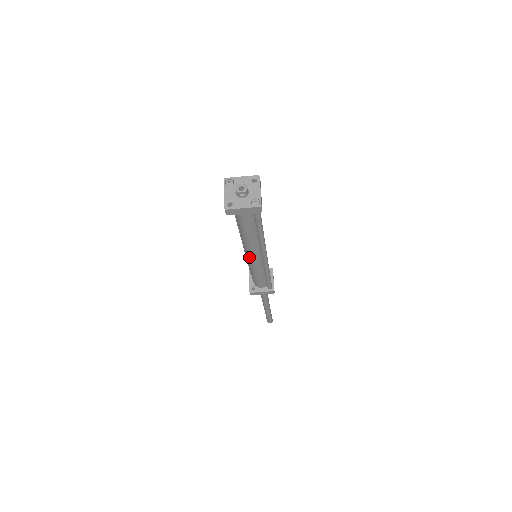
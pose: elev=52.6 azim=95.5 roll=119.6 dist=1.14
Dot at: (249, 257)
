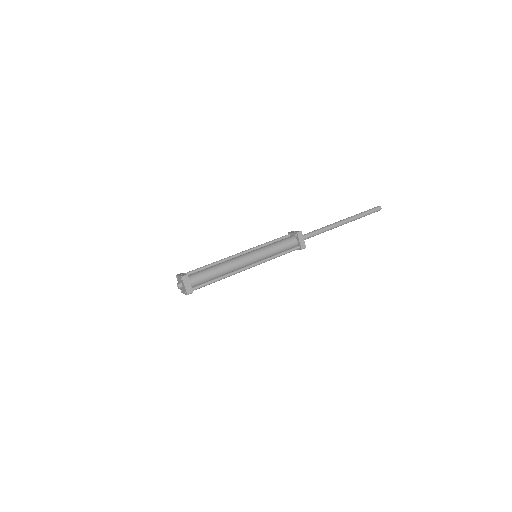
Dot at: occluded
